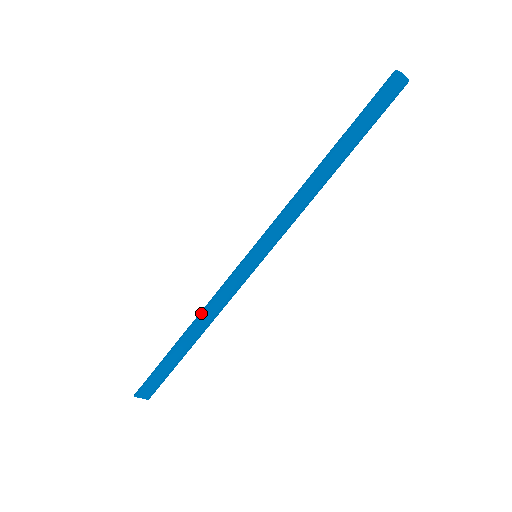
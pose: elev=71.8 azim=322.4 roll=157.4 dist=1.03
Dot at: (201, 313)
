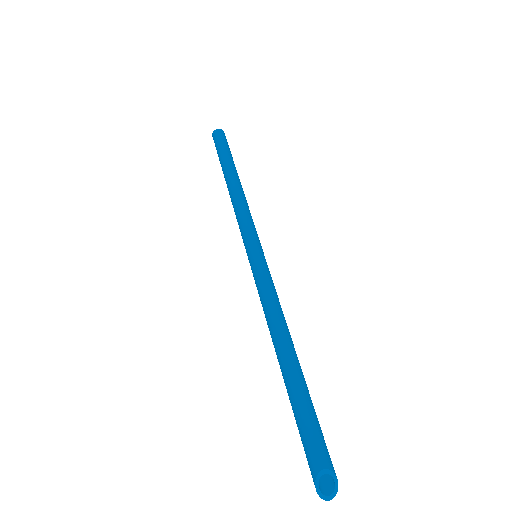
Dot at: occluded
